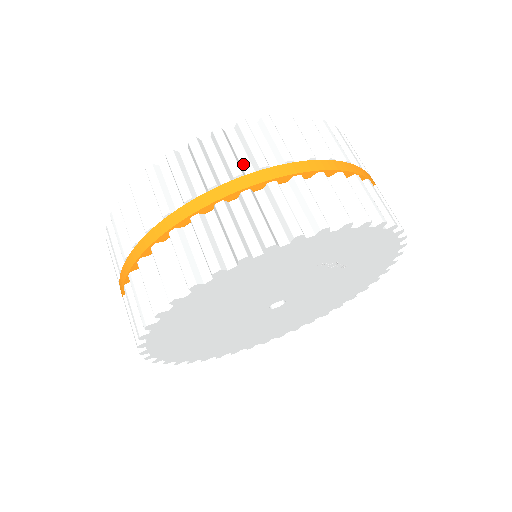
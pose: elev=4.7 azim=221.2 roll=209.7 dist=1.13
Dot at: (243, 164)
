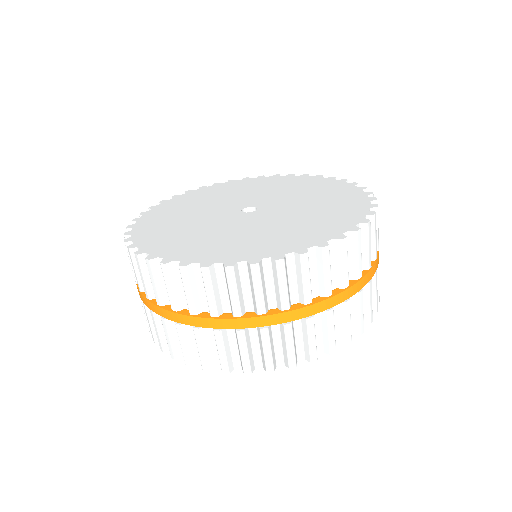
Dot at: (183, 296)
